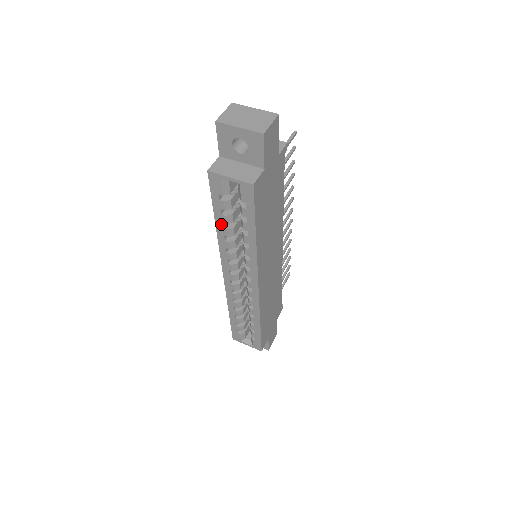
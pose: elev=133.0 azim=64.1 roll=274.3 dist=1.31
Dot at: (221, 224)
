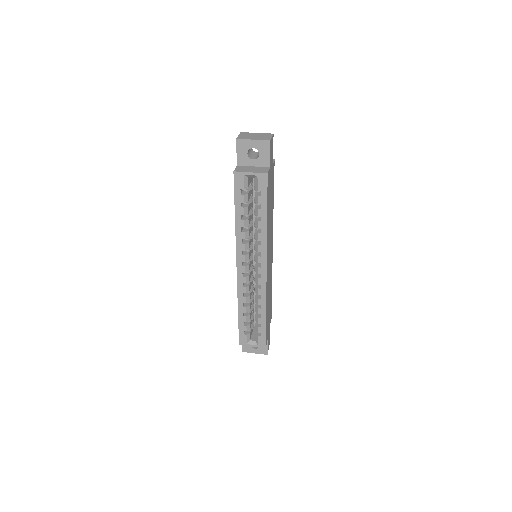
Dot at: (240, 217)
